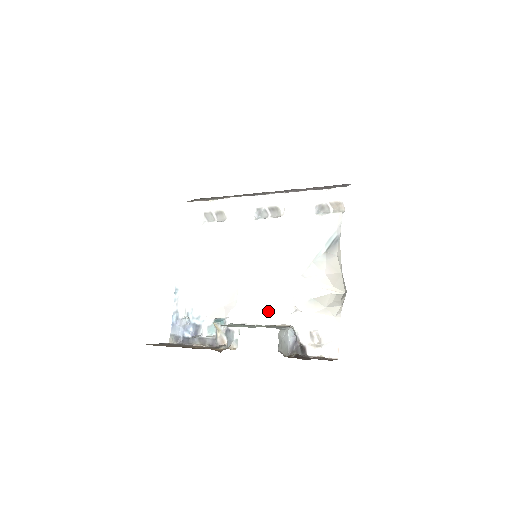
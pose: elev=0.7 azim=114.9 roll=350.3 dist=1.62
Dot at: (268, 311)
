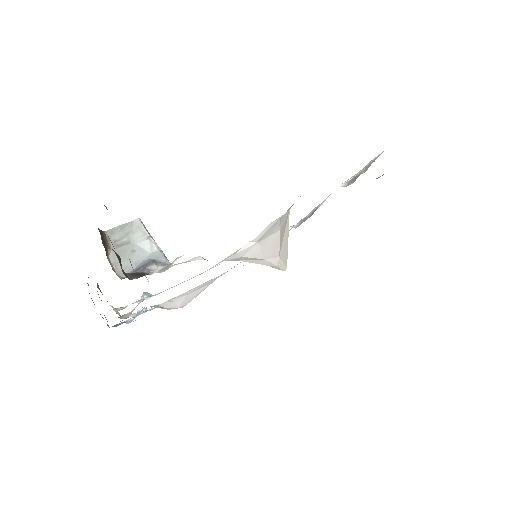
Dot at: occluded
